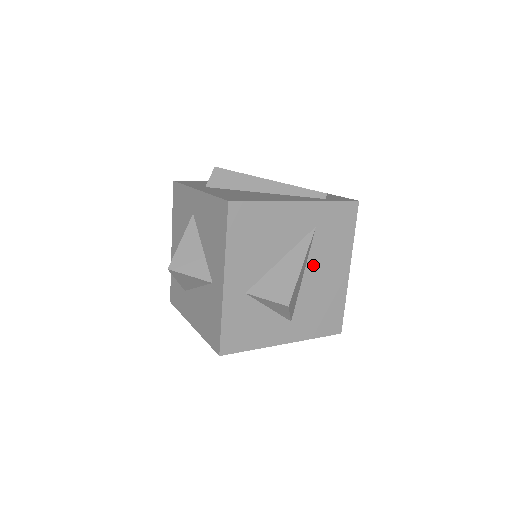
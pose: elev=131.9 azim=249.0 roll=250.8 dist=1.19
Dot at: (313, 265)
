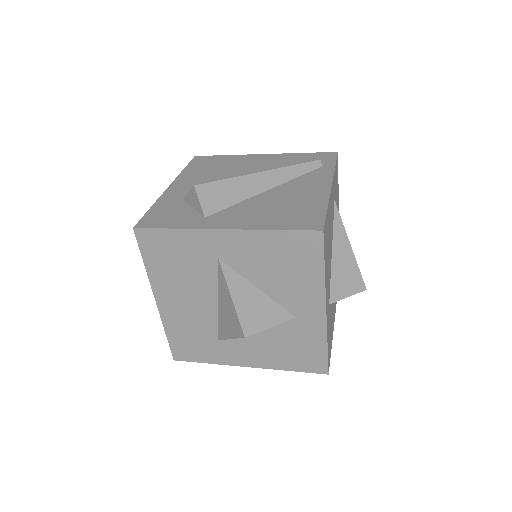
Dot at: occluded
